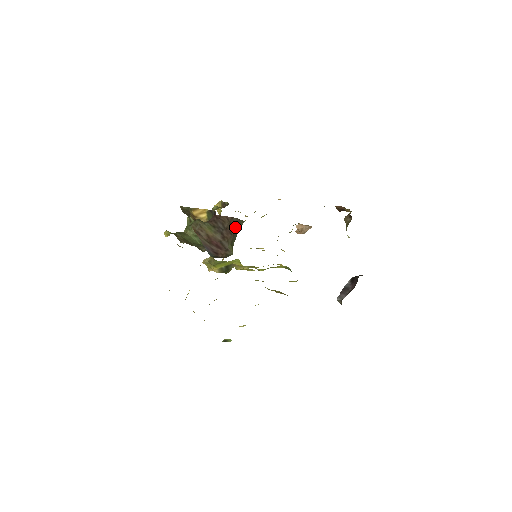
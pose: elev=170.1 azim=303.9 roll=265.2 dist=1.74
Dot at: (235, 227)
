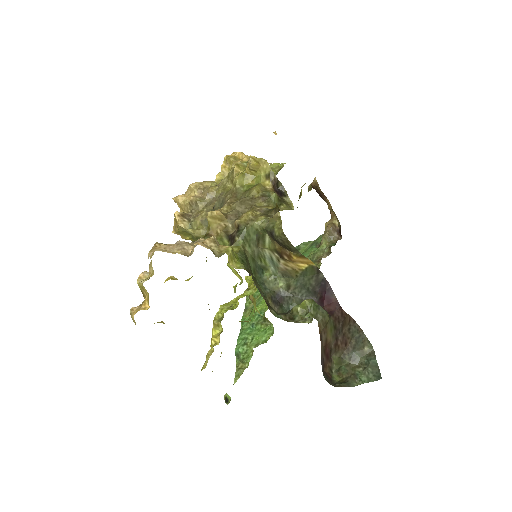
Dot at: (356, 341)
